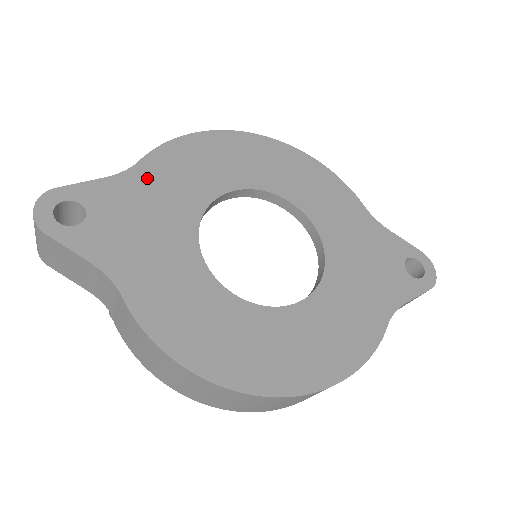
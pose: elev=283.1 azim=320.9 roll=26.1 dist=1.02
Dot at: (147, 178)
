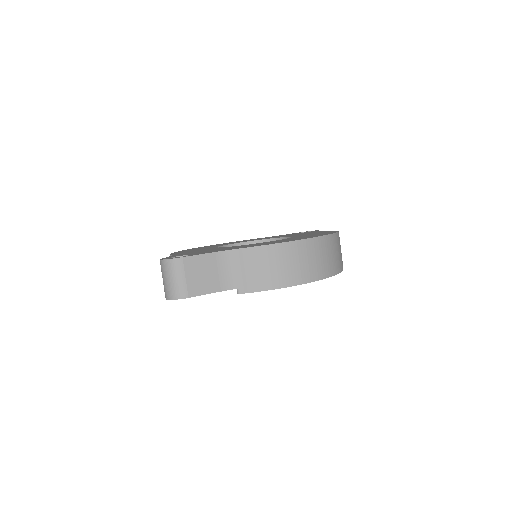
Dot at: occluded
